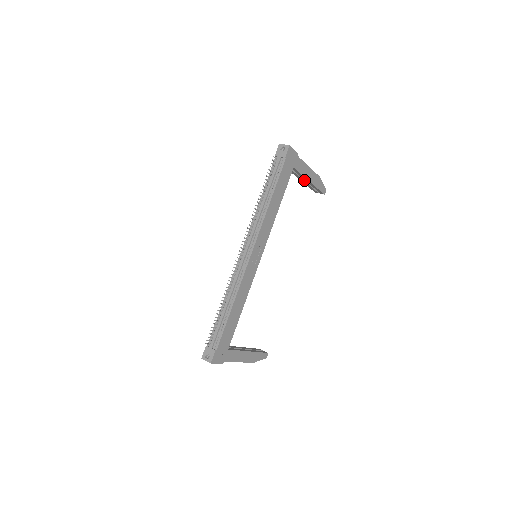
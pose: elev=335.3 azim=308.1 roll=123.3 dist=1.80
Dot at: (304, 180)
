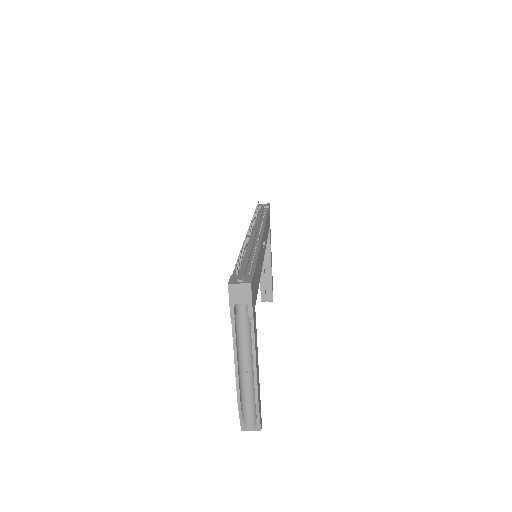
Dot at: (264, 264)
